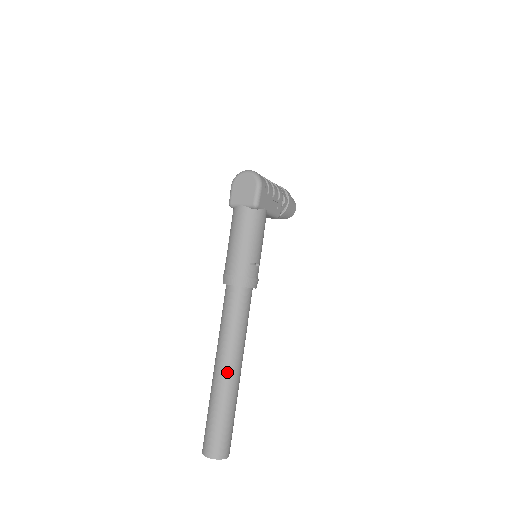
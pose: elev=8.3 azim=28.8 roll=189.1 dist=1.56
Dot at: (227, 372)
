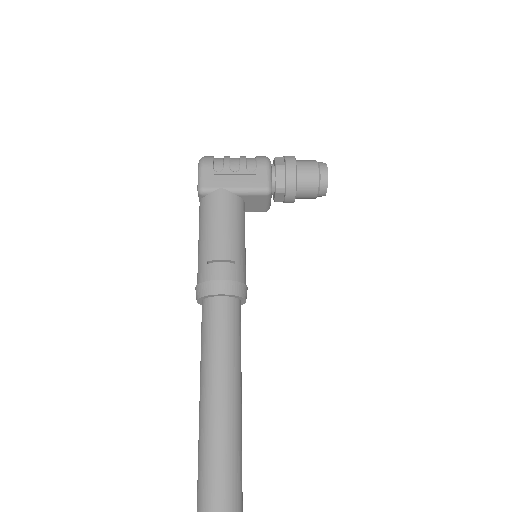
Dot at: (201, 430)
